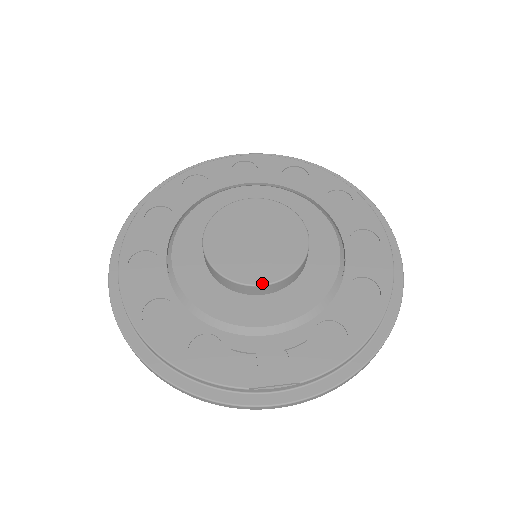
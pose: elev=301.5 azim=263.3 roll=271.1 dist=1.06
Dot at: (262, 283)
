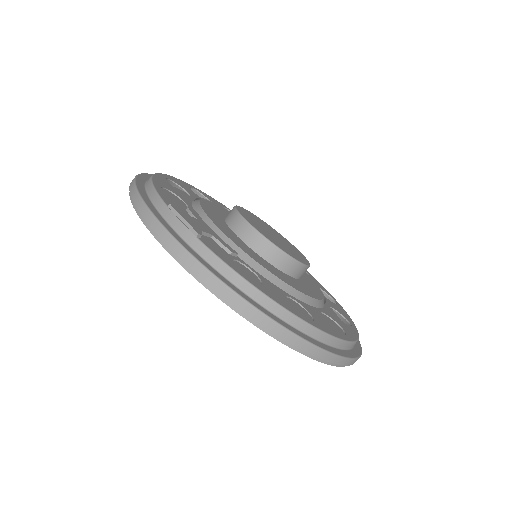
Dot at: (251, 224)
